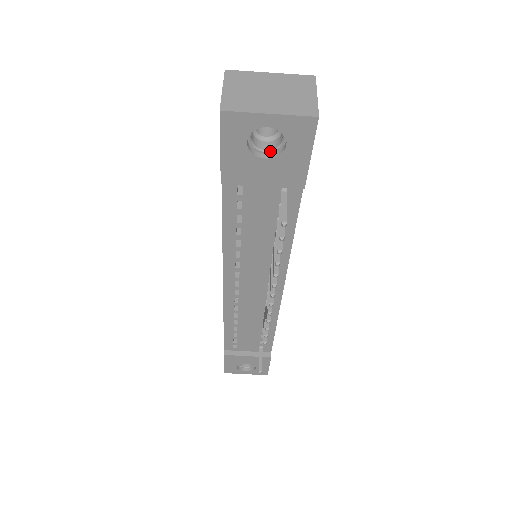
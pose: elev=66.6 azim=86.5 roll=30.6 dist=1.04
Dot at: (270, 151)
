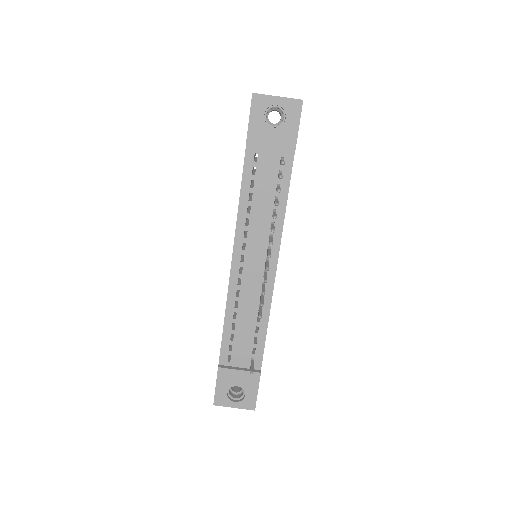
Dot at: (276, 126)
